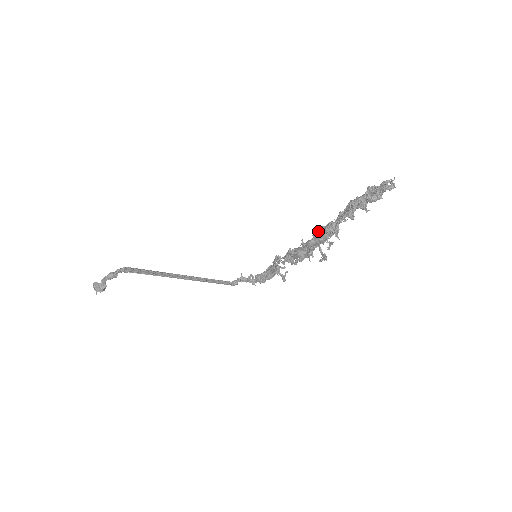
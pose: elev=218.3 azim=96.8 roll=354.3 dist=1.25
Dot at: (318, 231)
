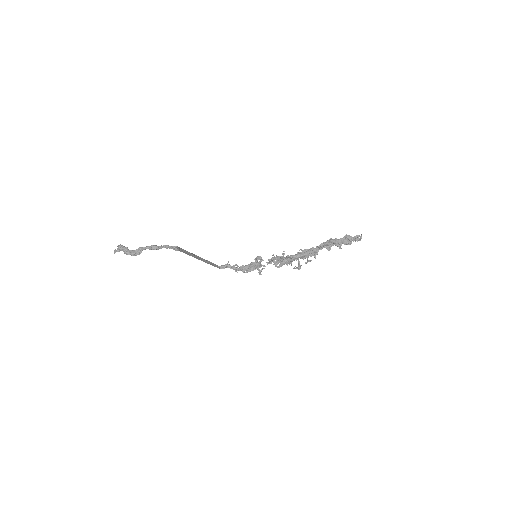
Dot at: (303, 251)
